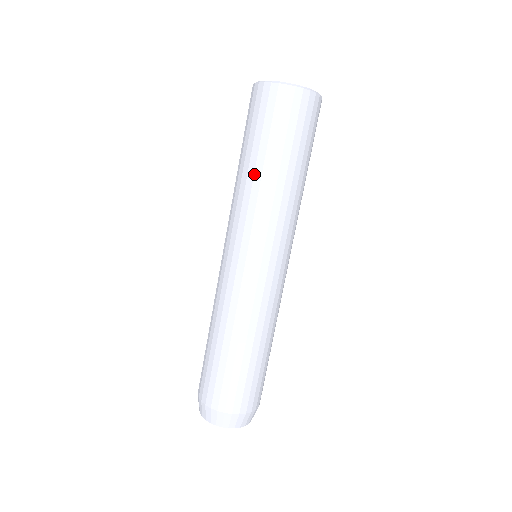
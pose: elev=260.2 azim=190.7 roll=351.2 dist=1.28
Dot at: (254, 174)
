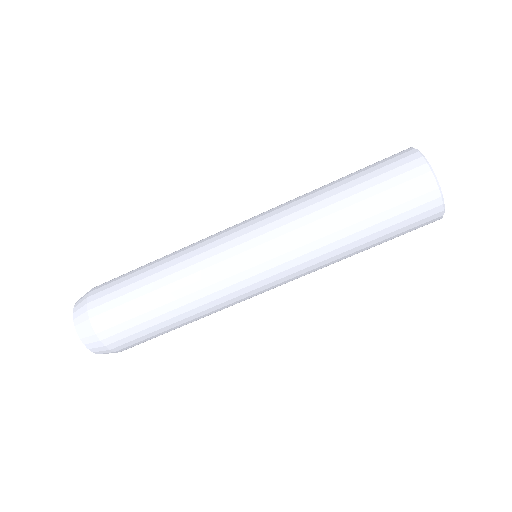
Dot at: (332, 204)
